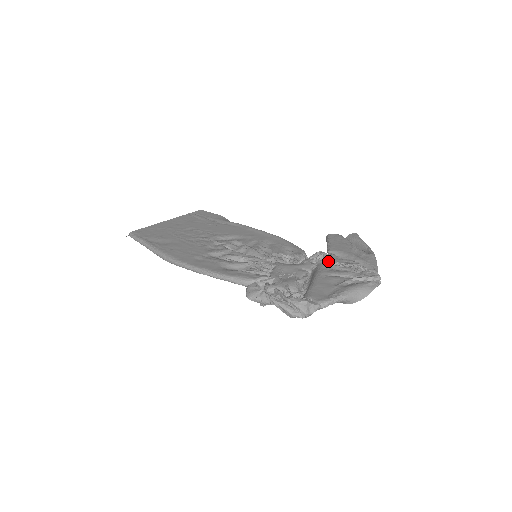
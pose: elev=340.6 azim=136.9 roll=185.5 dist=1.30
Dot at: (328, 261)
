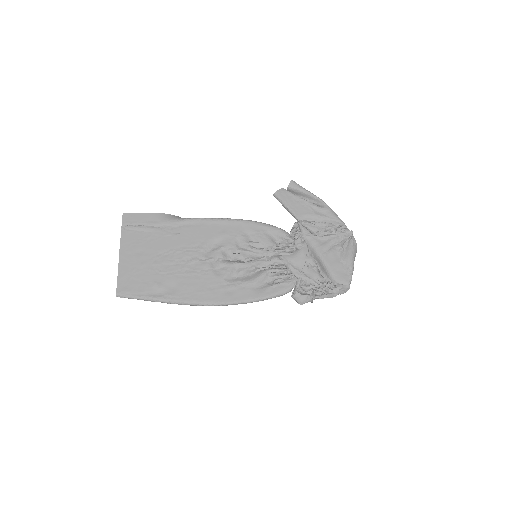
Dot at: (301, 226)
